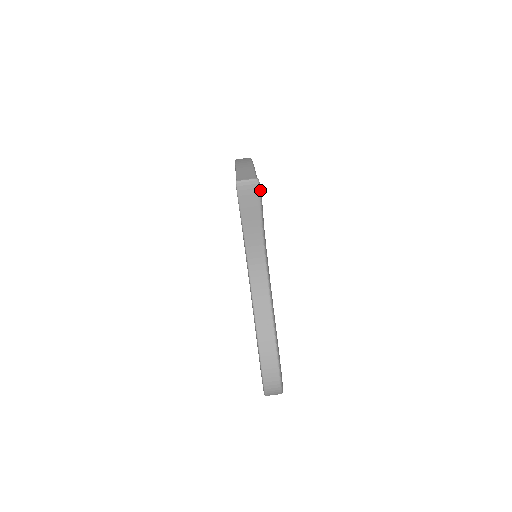
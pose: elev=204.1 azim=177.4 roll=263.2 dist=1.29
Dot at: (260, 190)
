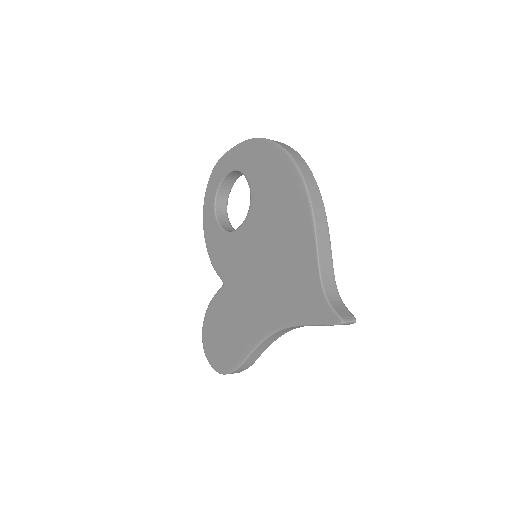
Dot at: occluded
